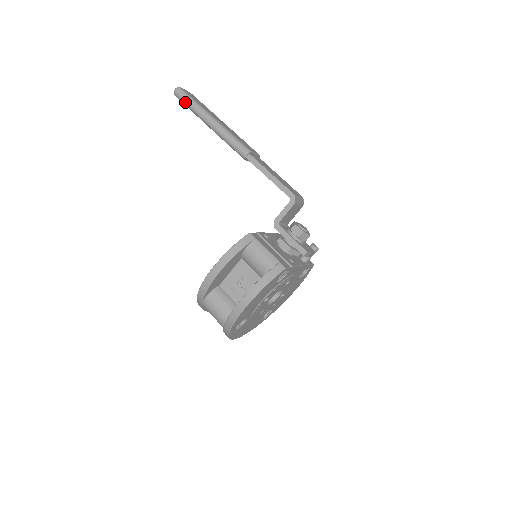
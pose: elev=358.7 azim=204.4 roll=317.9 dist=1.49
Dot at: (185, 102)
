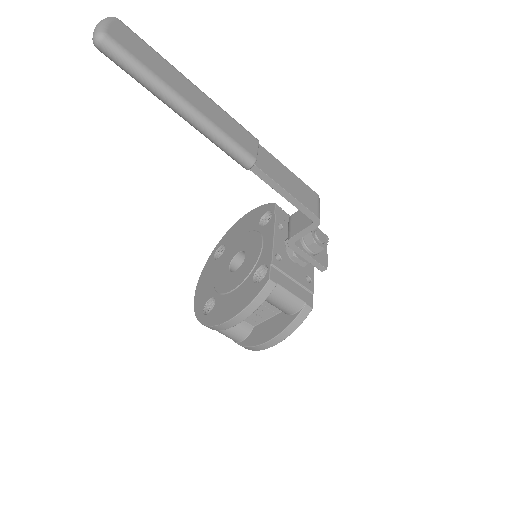
Dot at: (125, 70)
